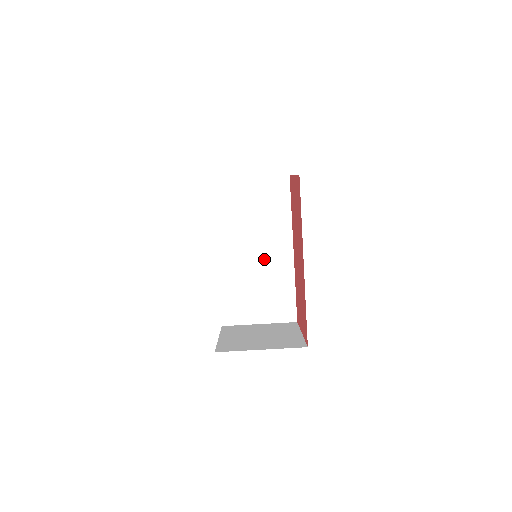
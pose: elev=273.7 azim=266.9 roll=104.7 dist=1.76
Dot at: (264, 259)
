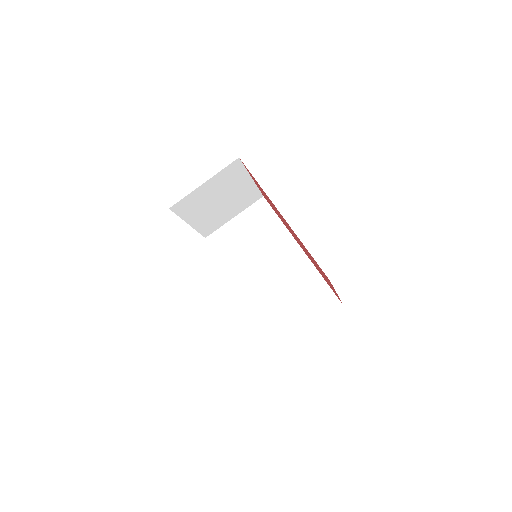
Dot at: (279, 271)
